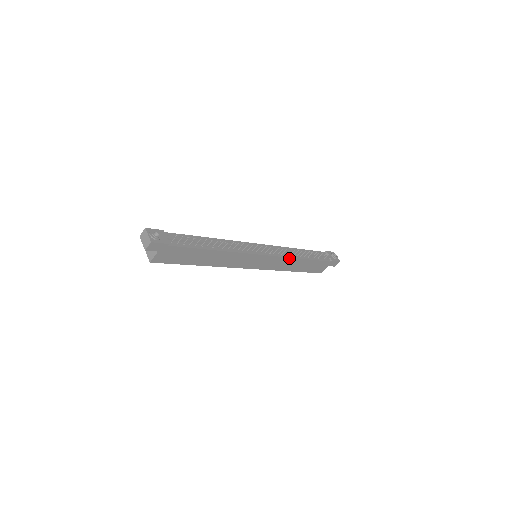
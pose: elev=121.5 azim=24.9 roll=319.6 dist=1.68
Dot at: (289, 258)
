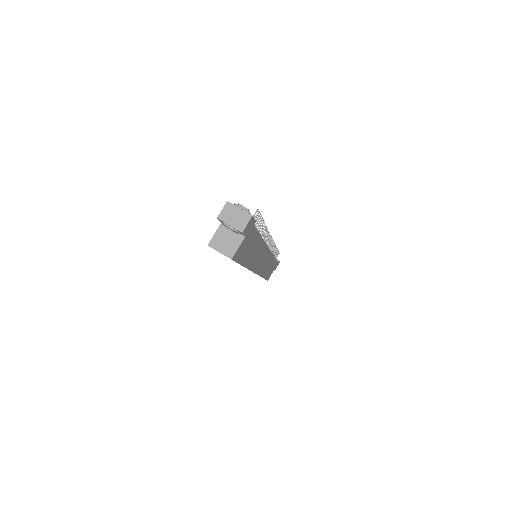
Dot at: (272, 256)
